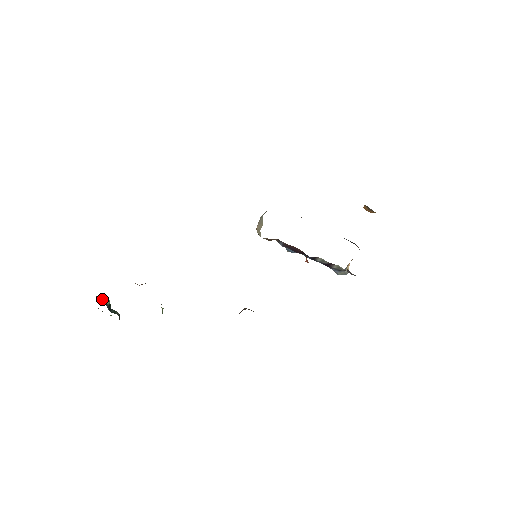
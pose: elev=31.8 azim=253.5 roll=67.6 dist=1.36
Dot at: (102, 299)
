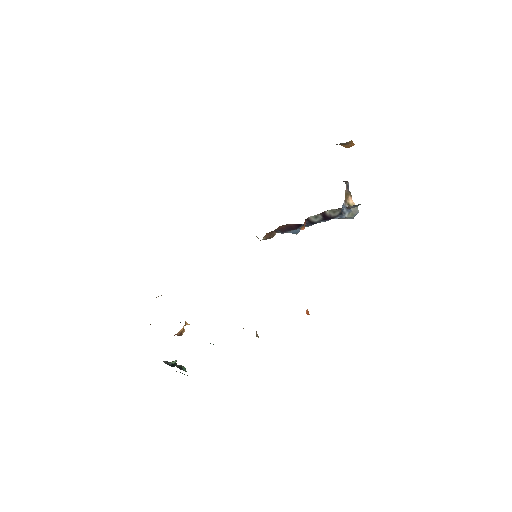
Dot at: occluded
